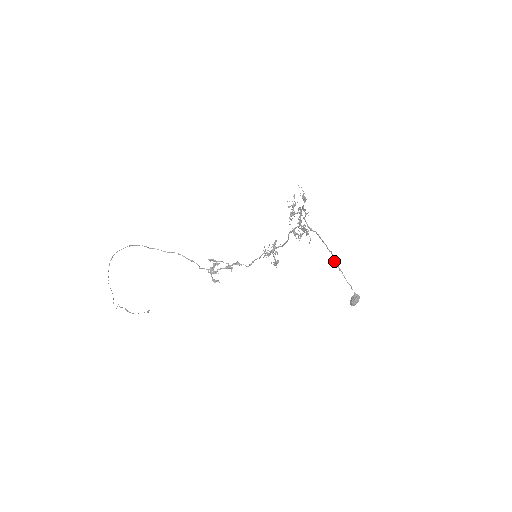
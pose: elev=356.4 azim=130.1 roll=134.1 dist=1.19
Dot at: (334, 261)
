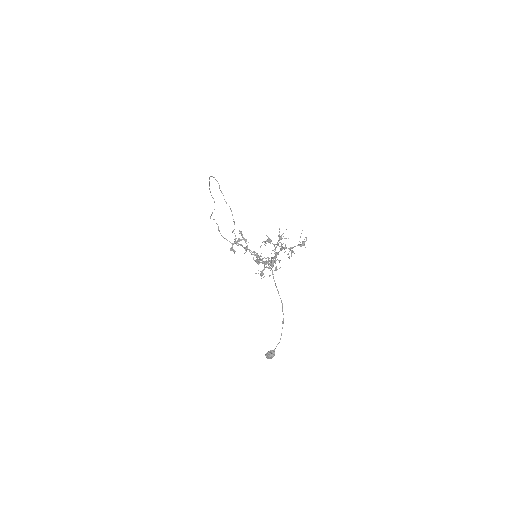
Dot at: (282, 311)
